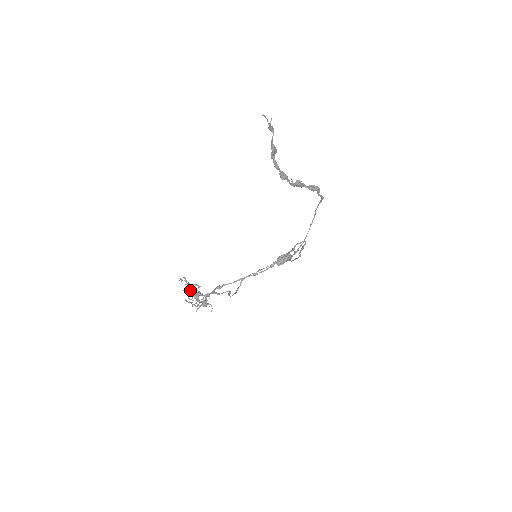
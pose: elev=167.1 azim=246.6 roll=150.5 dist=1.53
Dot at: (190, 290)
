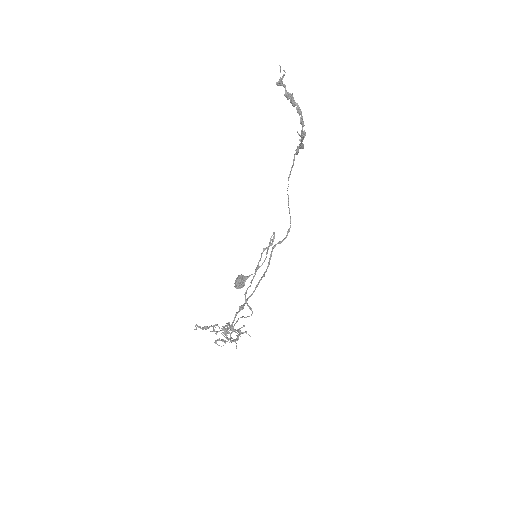
Dot at: (214, 330)
